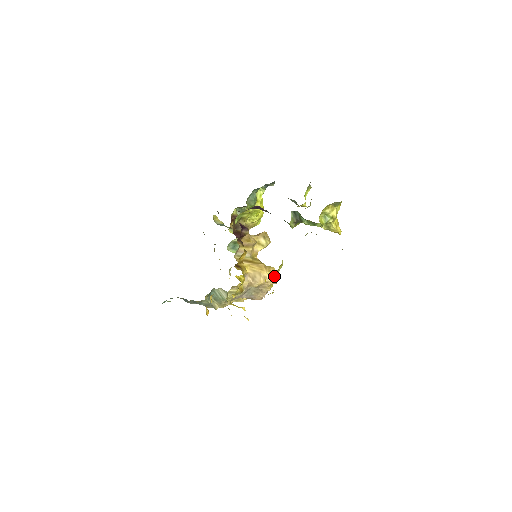
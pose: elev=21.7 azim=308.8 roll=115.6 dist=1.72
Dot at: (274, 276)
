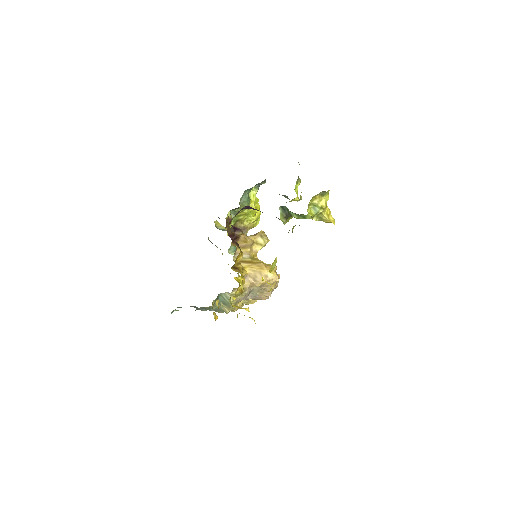
Dot at: occluded
